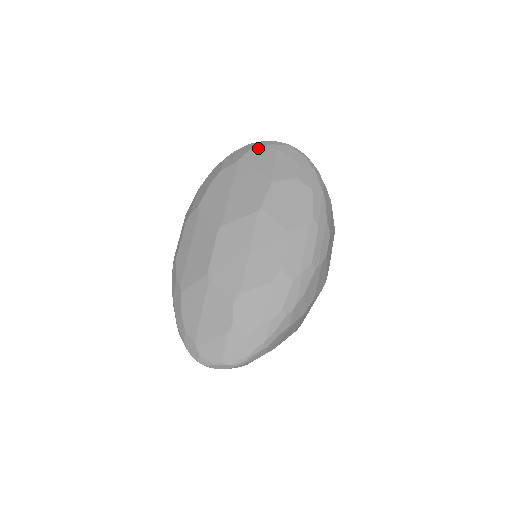
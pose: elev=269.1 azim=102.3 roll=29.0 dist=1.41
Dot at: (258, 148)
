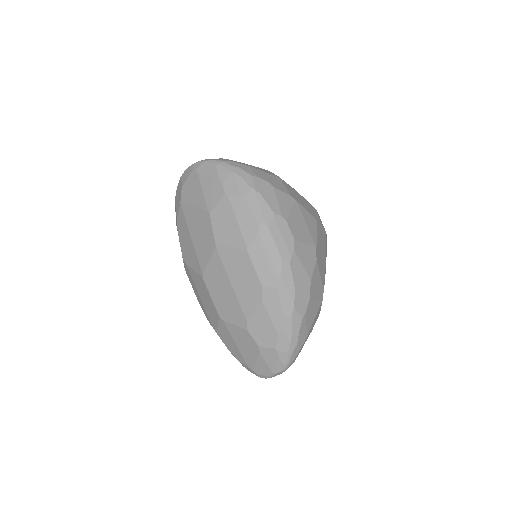
Dot at: (186, 182)
